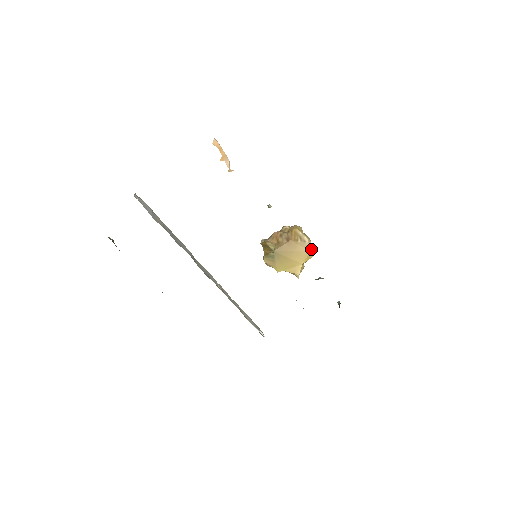
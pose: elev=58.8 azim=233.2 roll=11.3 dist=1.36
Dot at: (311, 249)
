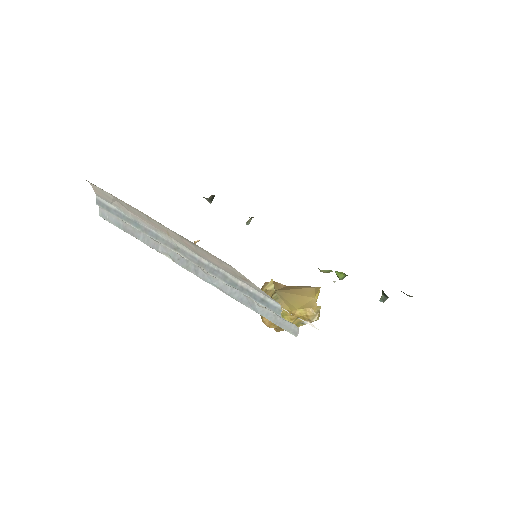
Dot at: (314, 289)
